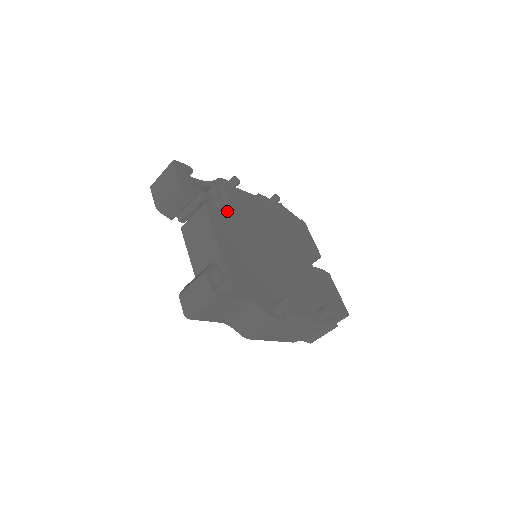
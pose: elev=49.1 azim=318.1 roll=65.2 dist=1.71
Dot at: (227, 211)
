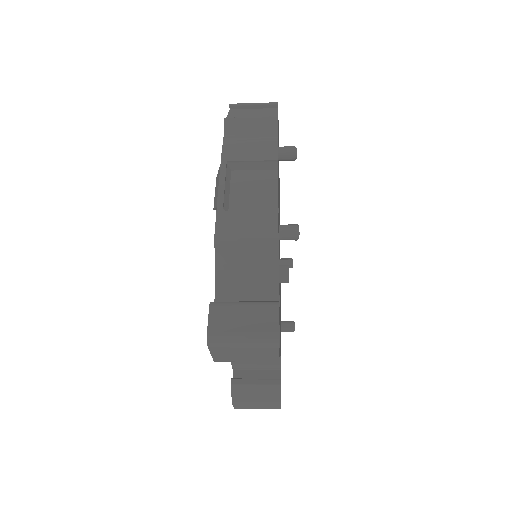
Dot at: occluded
